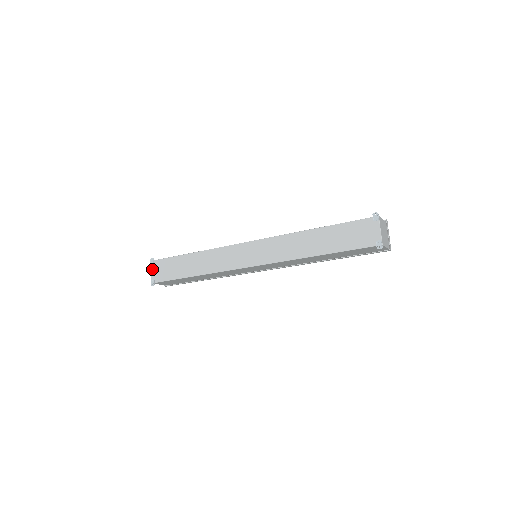
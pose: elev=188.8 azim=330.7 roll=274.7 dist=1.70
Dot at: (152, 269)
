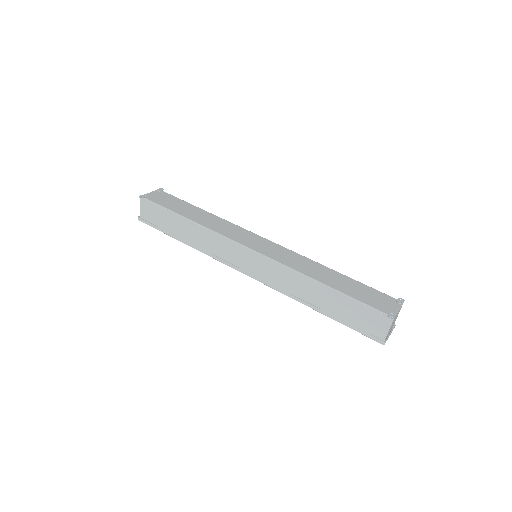
Dot at: (154, 192)
